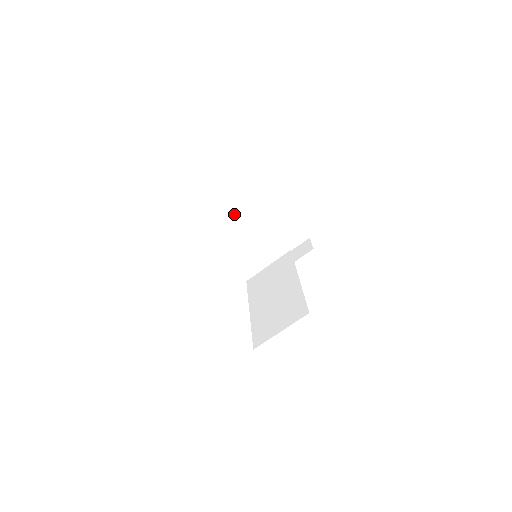
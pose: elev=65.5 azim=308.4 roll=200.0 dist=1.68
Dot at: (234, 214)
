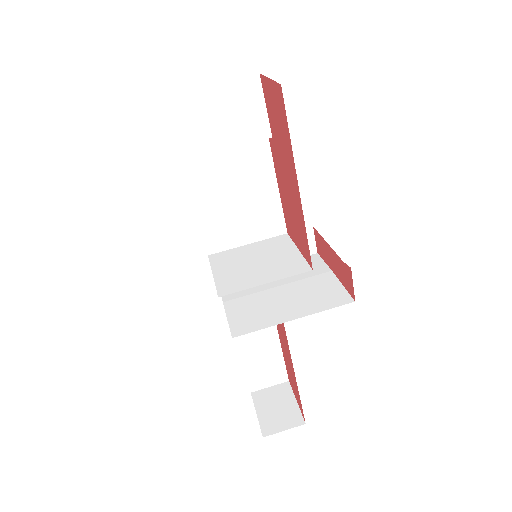
Dot at: (262, 391)
